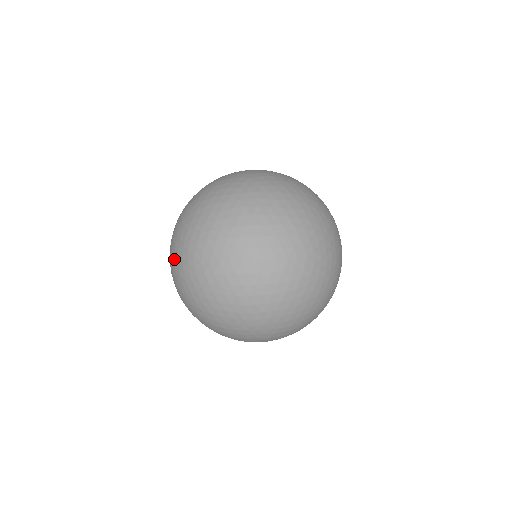
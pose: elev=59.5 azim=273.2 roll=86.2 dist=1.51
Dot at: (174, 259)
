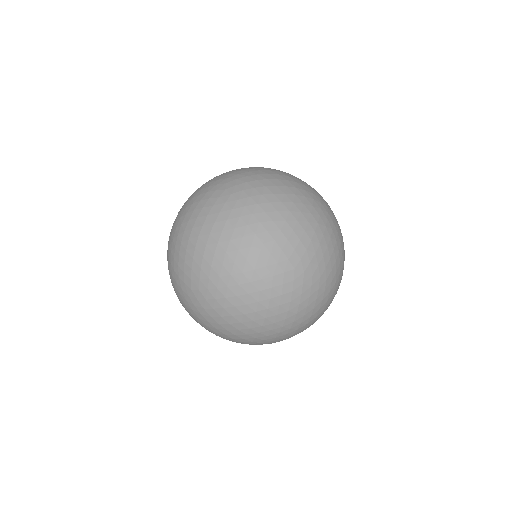
Dot at: occluded
